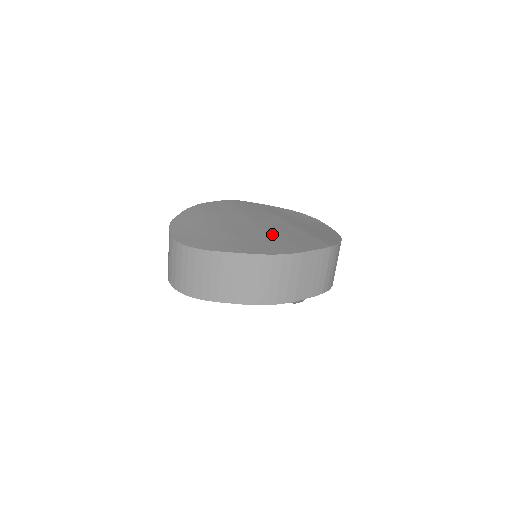
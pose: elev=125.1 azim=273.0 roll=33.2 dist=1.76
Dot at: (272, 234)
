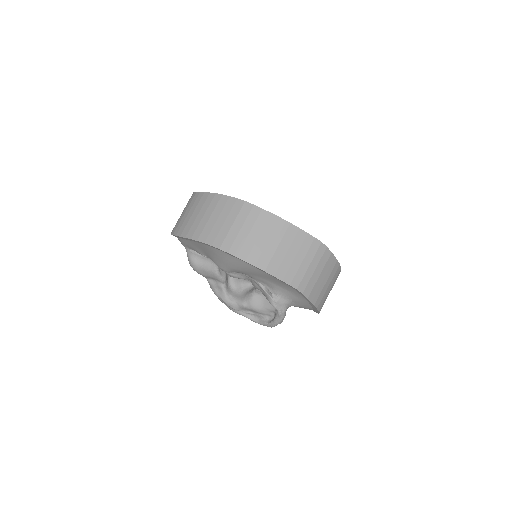
Dot at: occluded
